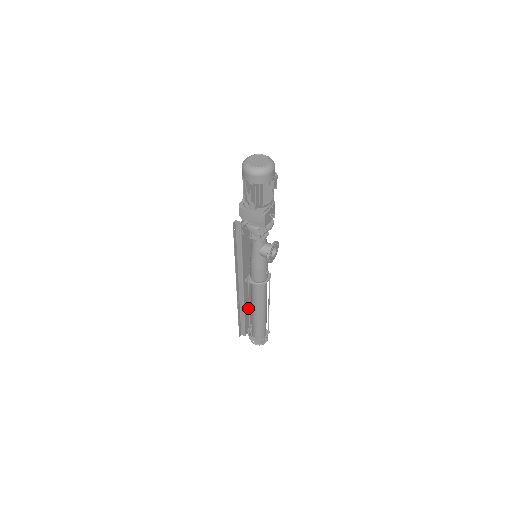
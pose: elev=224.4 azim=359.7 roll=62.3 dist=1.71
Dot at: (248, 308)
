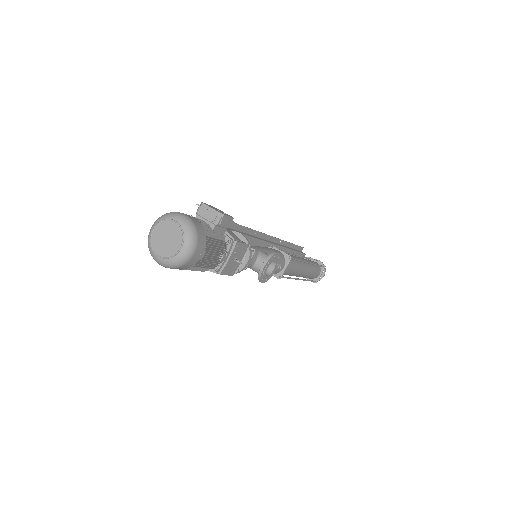
Dot at: occluded
